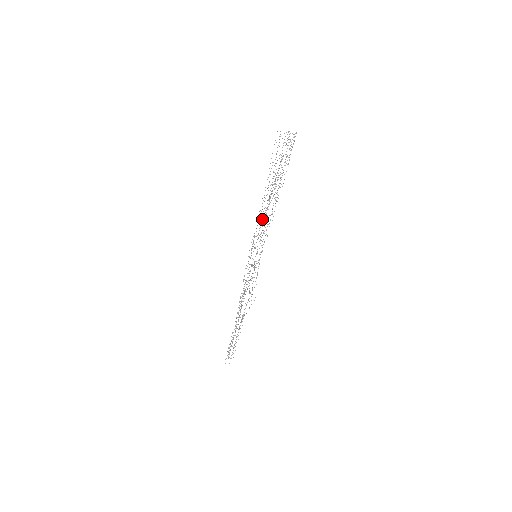
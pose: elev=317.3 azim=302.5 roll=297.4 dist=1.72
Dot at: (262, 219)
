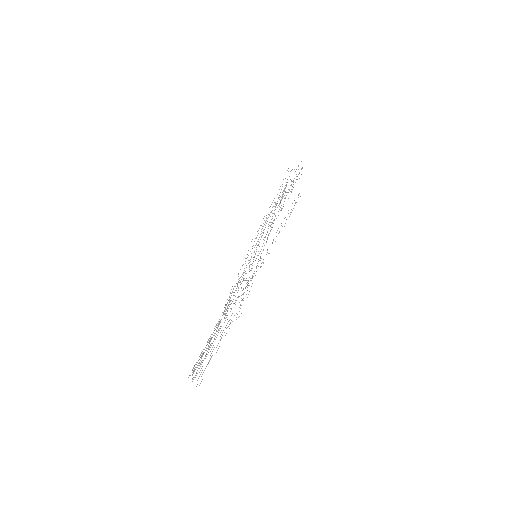
Dot at: occluded
